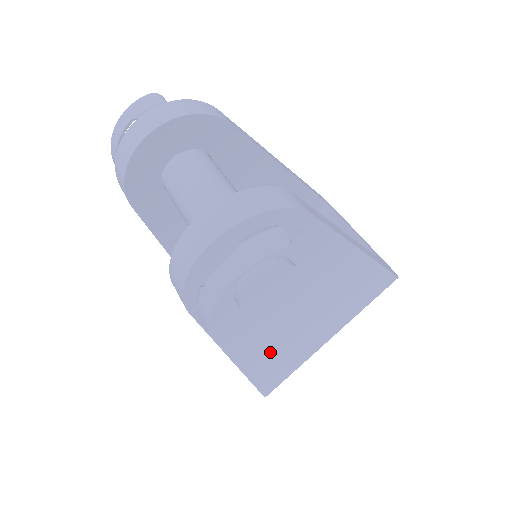
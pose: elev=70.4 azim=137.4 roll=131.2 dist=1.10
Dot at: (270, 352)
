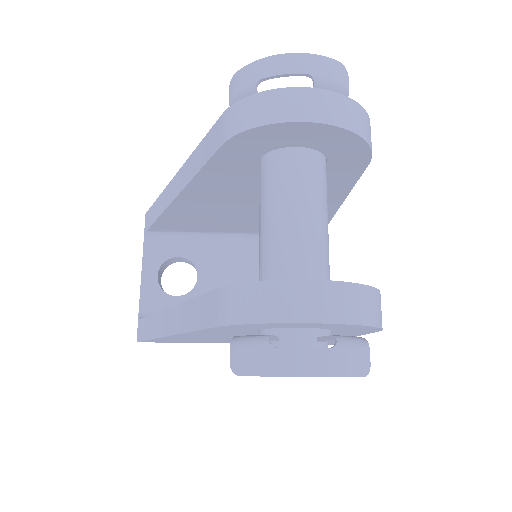
Dot at: (195, 339)
